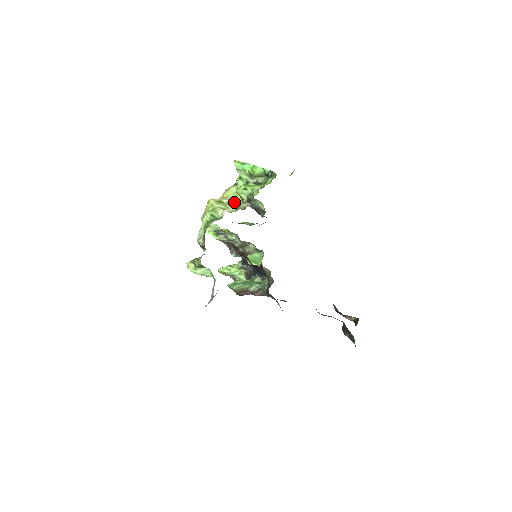
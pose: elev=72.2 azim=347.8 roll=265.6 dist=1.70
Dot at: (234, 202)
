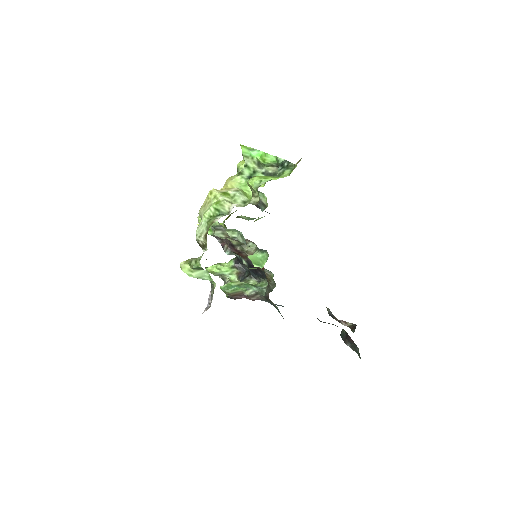
Dot at: (242, 195)
